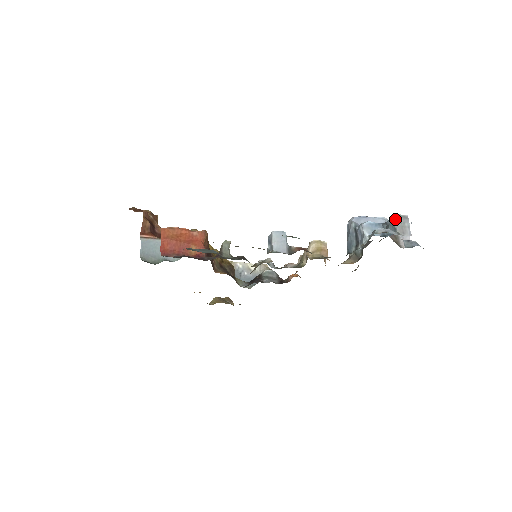
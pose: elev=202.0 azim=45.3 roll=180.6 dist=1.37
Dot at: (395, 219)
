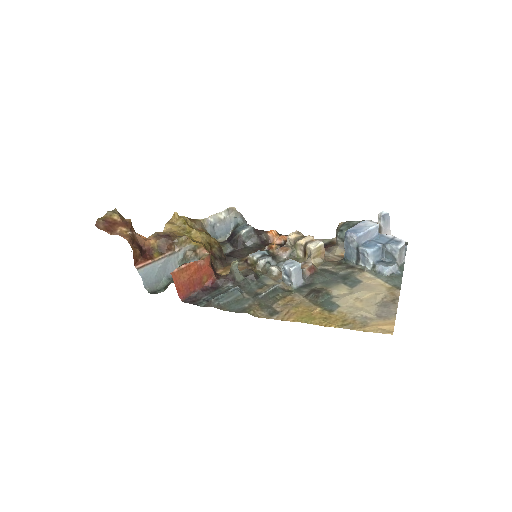
Dot at: (397, 252)
